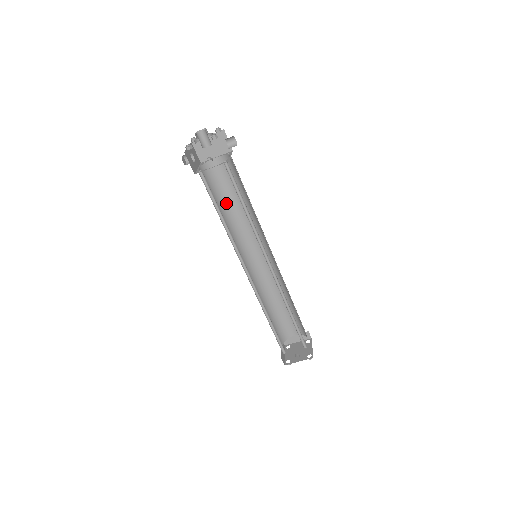
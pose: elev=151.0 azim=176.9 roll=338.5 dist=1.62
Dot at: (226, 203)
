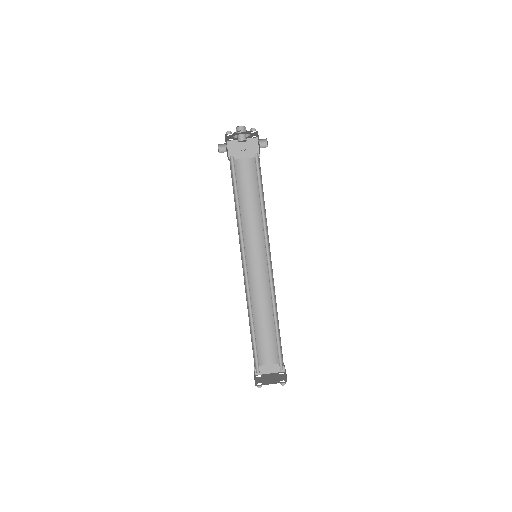
Dot at: (241, 202)
